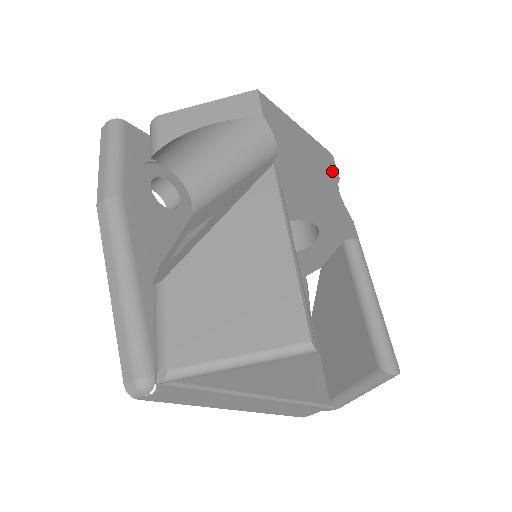
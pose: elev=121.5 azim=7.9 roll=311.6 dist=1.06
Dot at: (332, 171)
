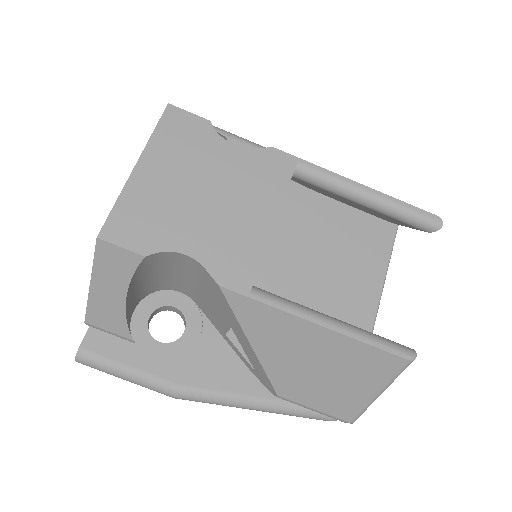
Dot at: (200, 133)
